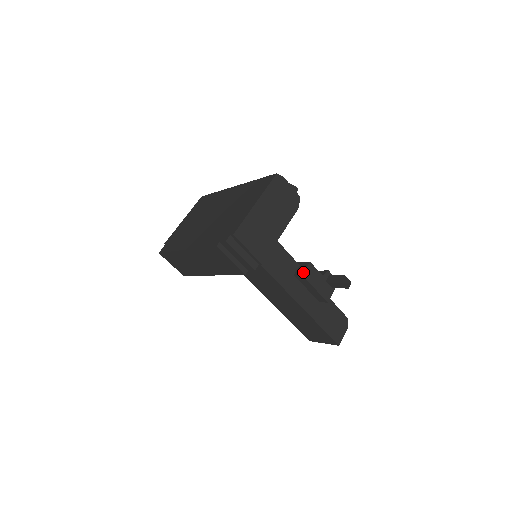
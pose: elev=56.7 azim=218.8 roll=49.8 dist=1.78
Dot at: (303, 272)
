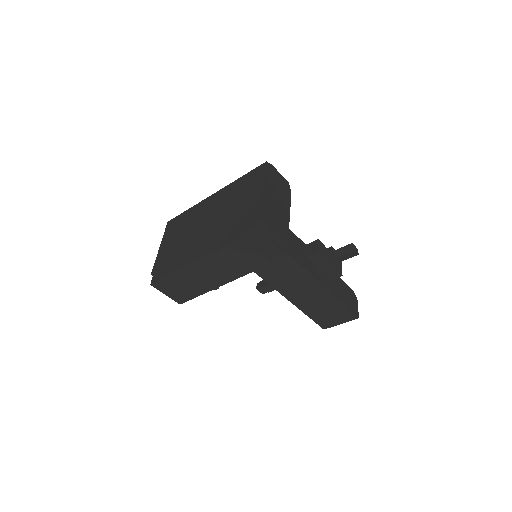
Dot at: (318, 249)
